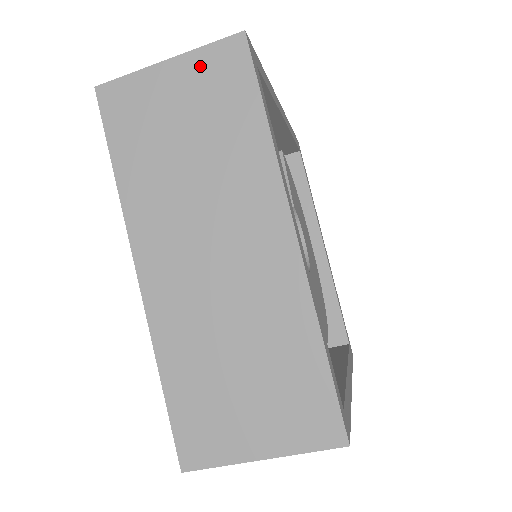
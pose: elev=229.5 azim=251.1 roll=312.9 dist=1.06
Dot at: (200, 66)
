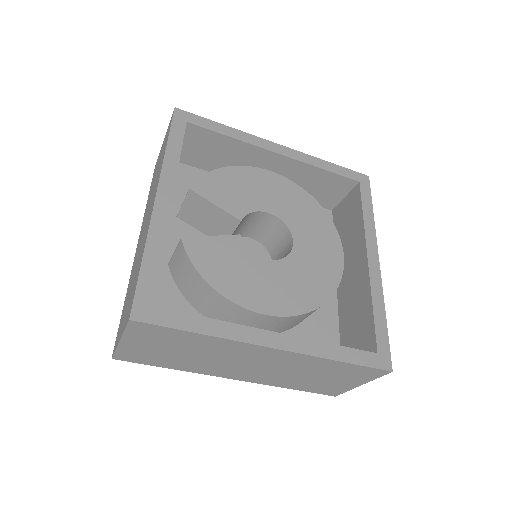
Dot at: (136, 336)
